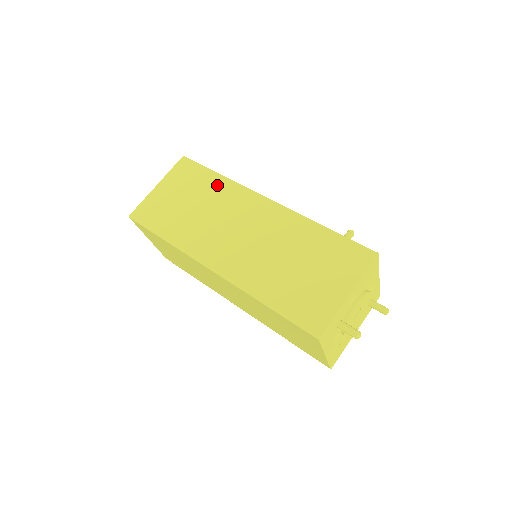
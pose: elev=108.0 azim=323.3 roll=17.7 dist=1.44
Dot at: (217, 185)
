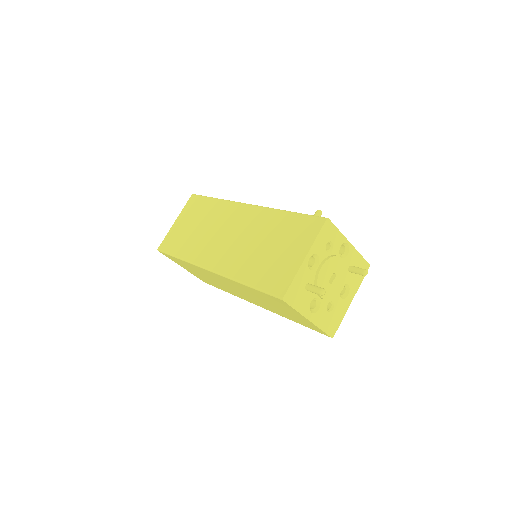
Dot at: (214, 207)
